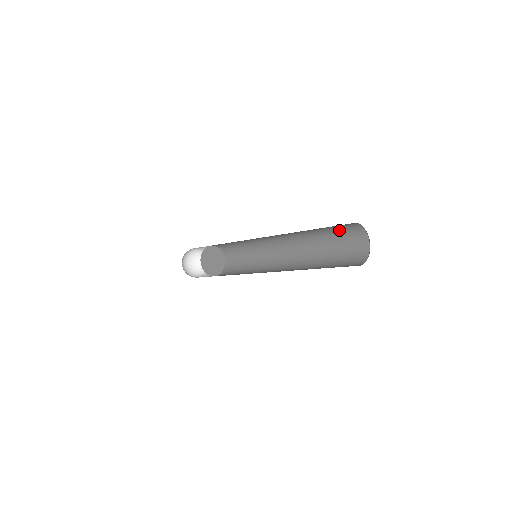
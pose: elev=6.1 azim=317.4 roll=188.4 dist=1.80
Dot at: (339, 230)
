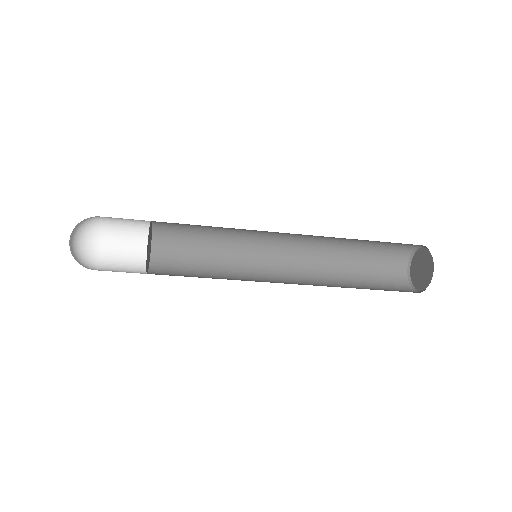
Dot at: (379, 257)
